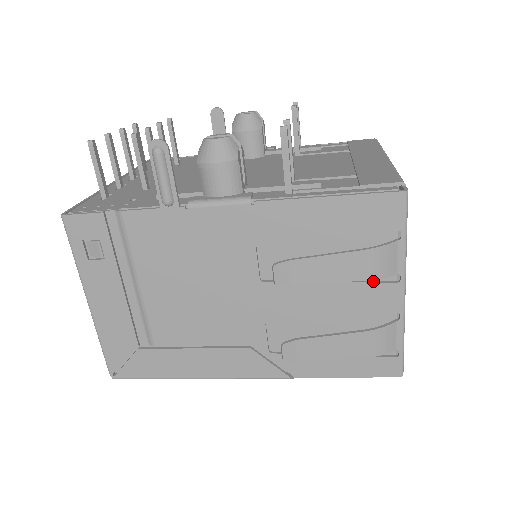
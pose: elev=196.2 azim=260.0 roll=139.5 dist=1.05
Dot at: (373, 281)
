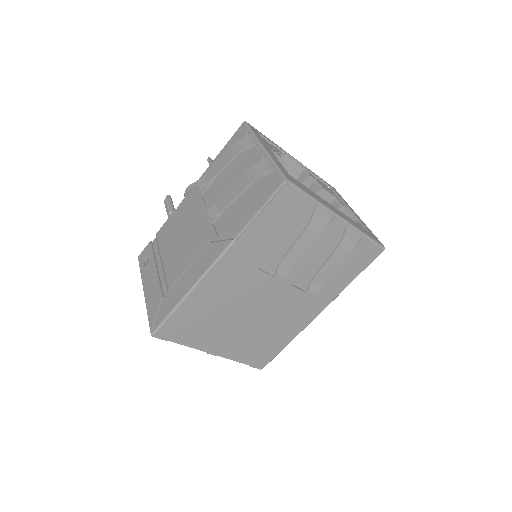
Dot at: (249, 158)
